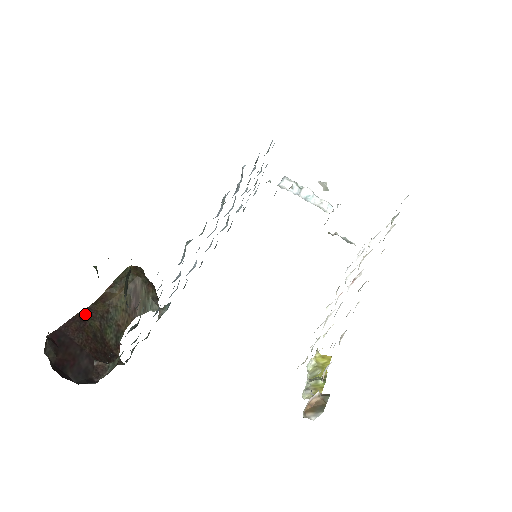
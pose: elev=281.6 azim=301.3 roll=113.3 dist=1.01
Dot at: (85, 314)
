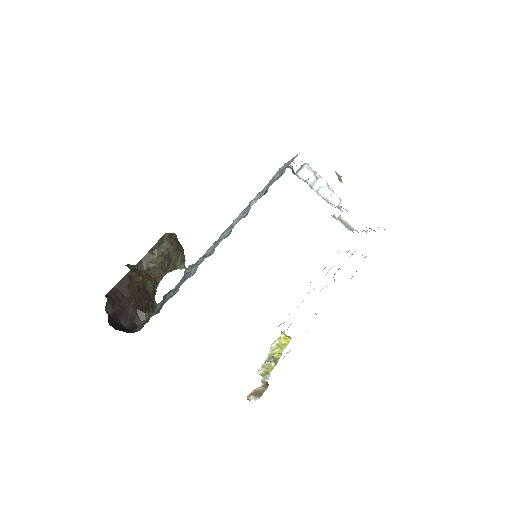
Dot at: (133, 273)
